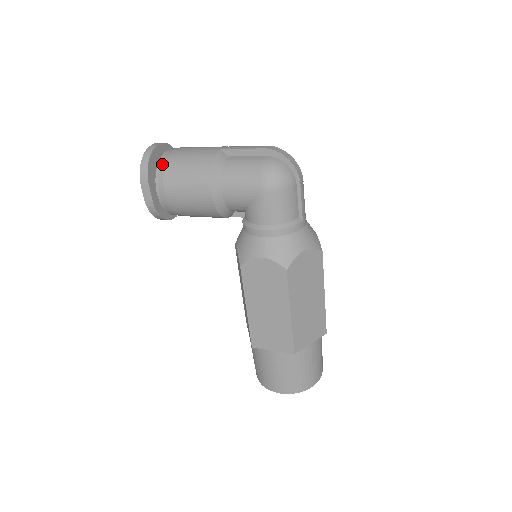
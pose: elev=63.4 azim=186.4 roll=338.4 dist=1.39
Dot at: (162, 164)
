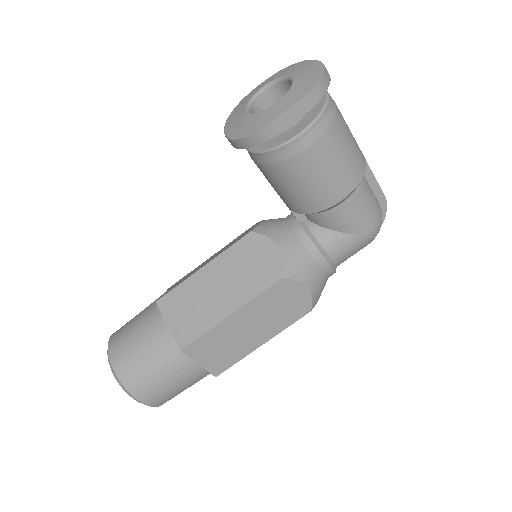
Dot at: (331, 111)
